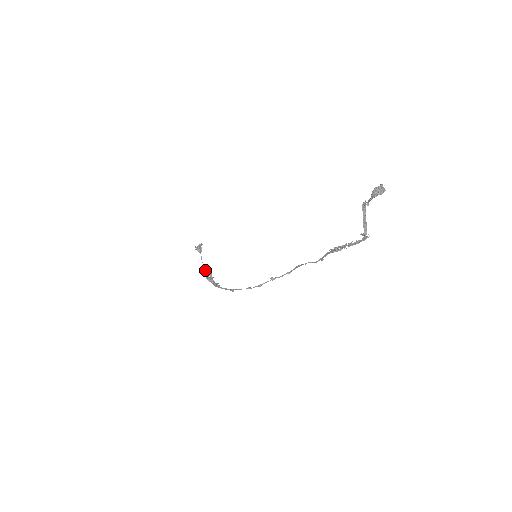
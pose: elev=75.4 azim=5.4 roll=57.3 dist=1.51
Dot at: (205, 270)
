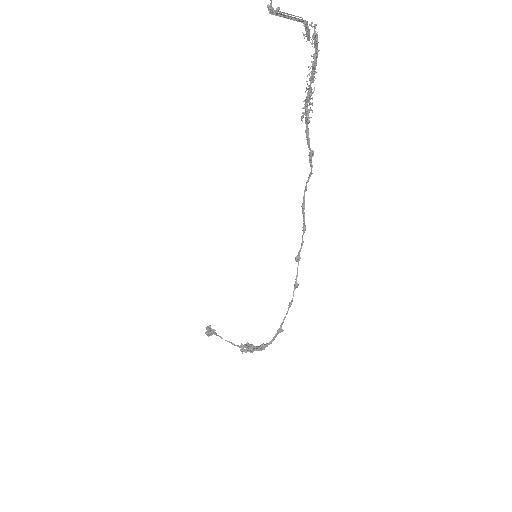
Dot at: (238, 346)
